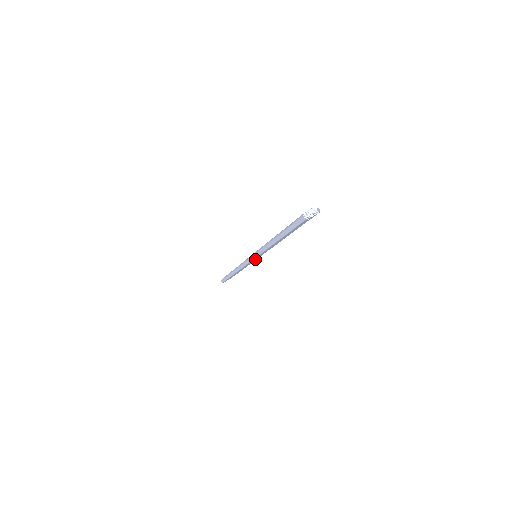
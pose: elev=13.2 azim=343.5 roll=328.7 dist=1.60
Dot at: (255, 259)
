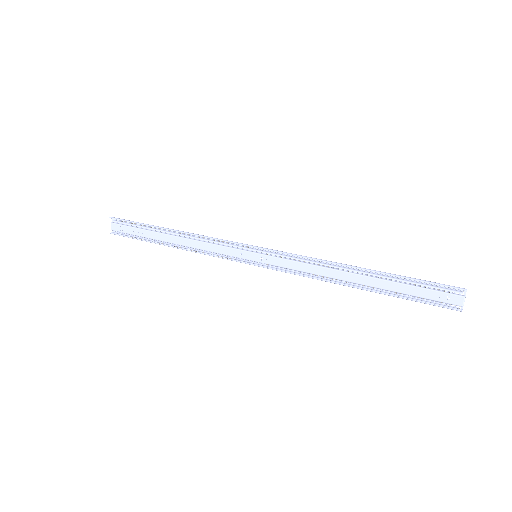
Dot at: (244, 251)
